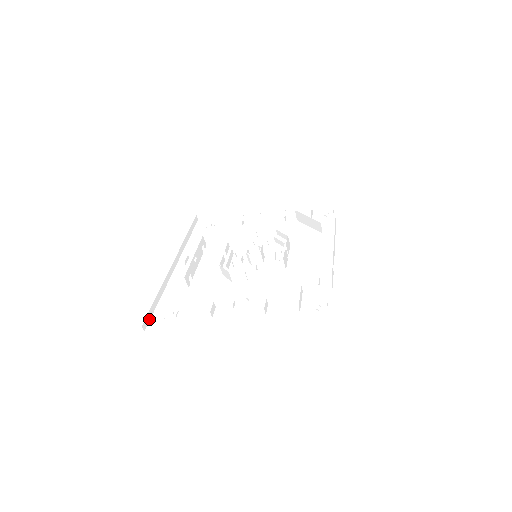
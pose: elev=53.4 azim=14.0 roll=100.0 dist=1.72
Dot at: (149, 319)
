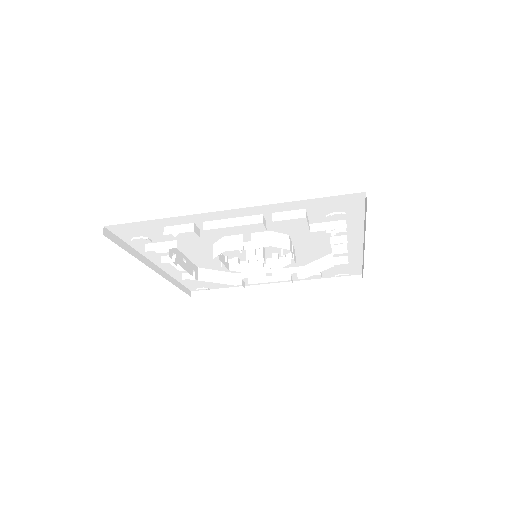
Dot at: (113, 240)
